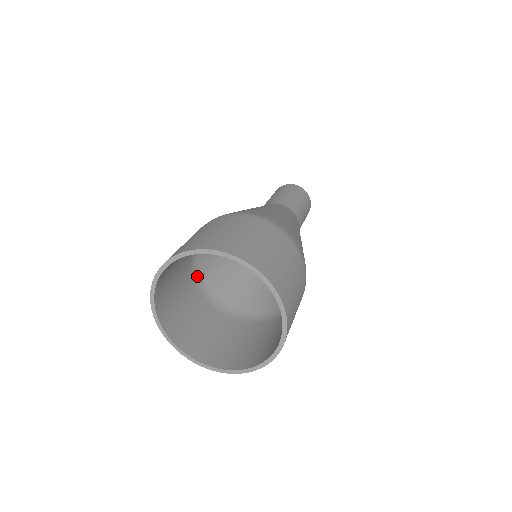
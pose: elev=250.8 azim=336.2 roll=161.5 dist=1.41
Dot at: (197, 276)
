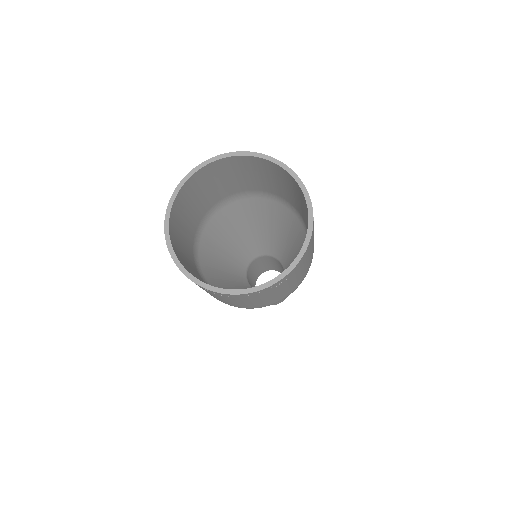
Dot at: (196, 252)
